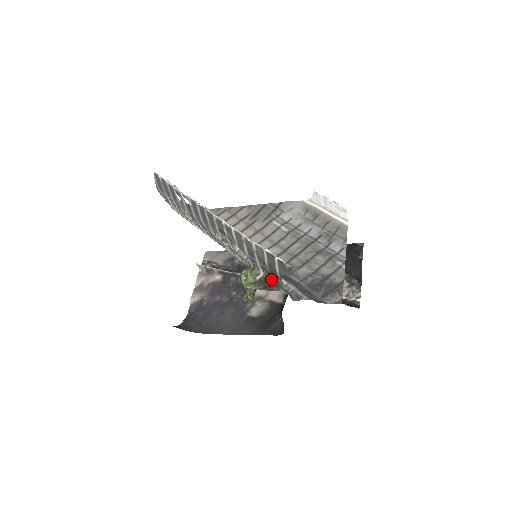
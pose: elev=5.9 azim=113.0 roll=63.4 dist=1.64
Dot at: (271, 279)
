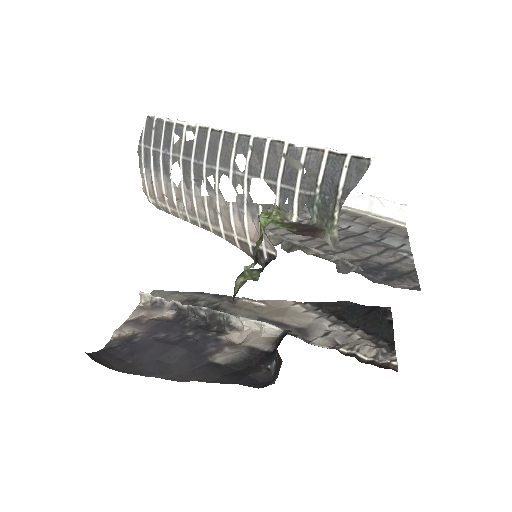
Dot at: (312, 222)
